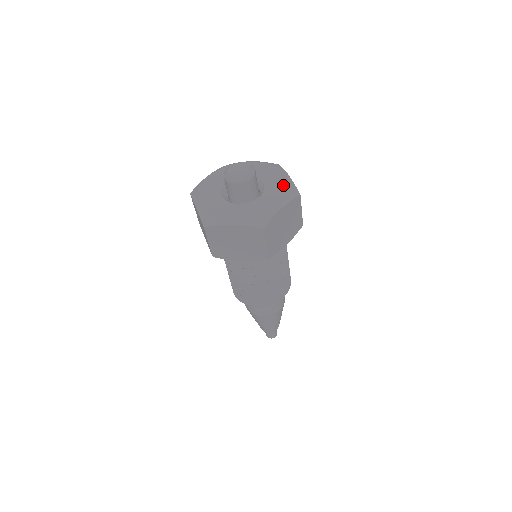
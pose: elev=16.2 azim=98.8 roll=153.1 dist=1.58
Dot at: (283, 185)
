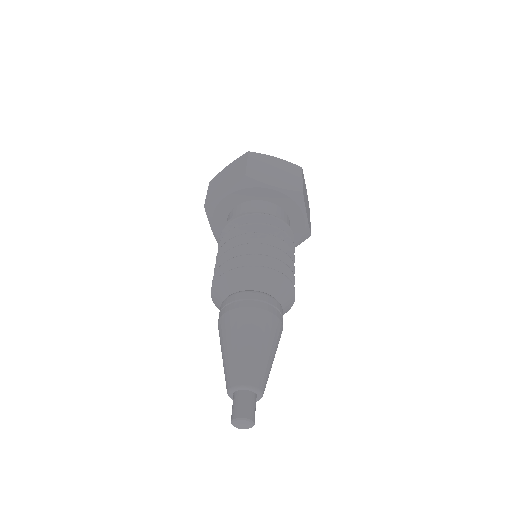
Dot at: occluded
